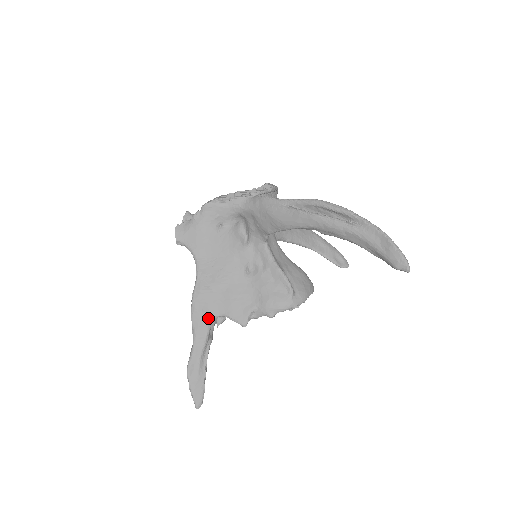
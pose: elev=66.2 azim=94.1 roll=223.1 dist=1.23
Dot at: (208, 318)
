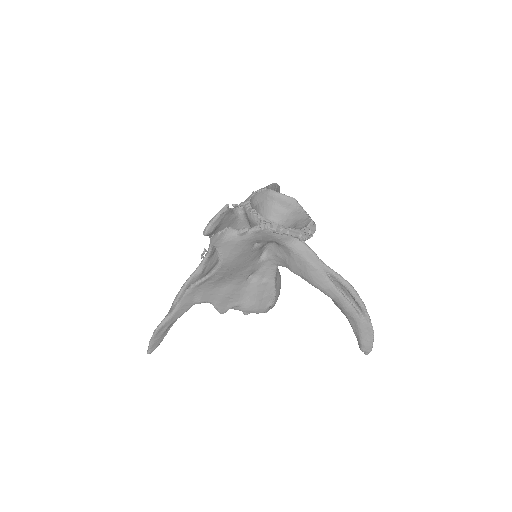
Dot at: (197, 302)
